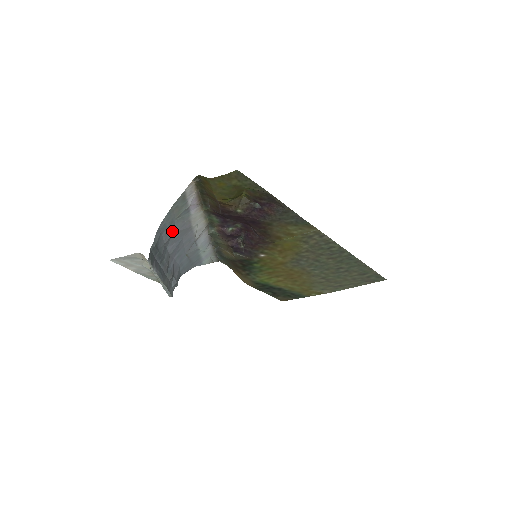
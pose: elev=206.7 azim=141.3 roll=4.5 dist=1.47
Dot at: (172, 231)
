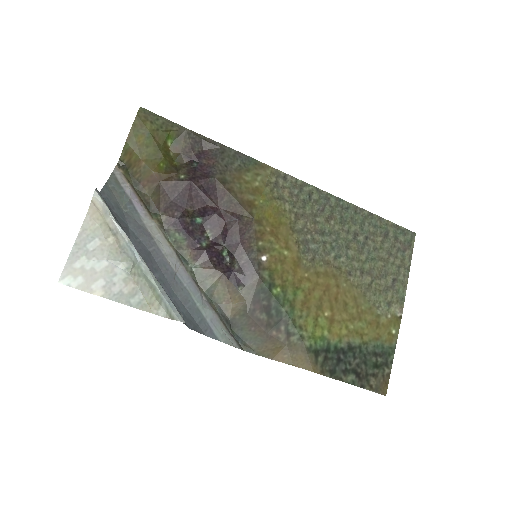
Dot at: (126, 224)
